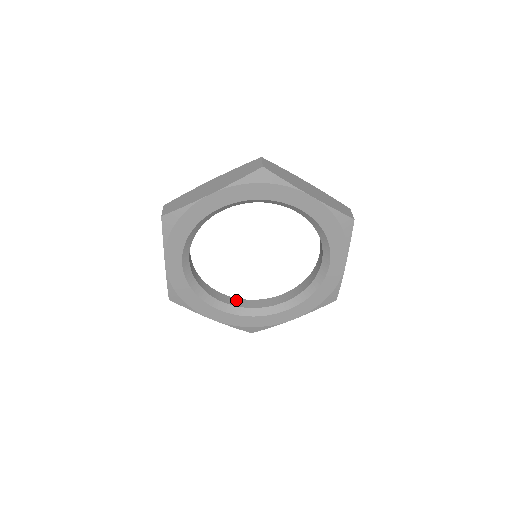
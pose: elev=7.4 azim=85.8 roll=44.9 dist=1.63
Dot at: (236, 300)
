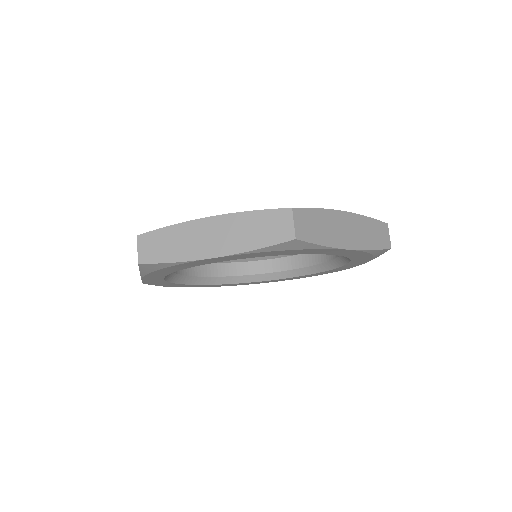
Dot at: (293, 259)
